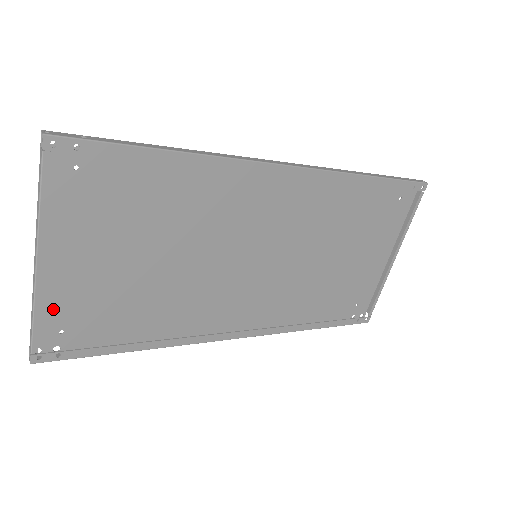
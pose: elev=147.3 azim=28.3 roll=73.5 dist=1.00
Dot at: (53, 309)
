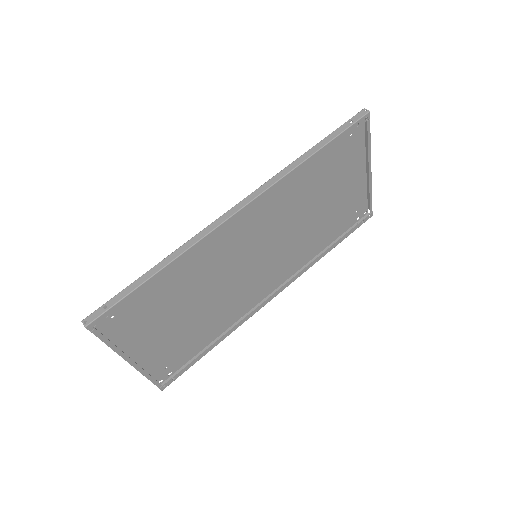
Dot at: (154, 365)
